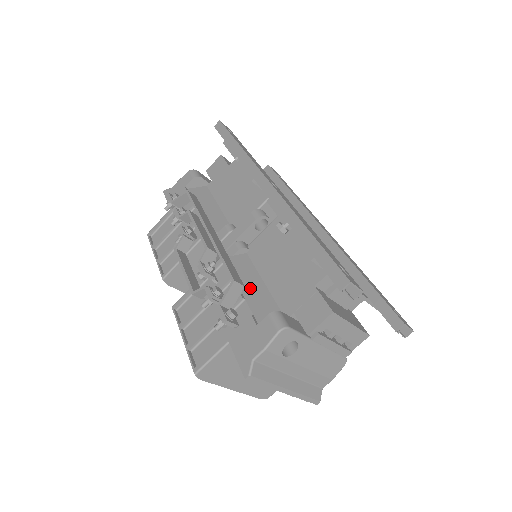
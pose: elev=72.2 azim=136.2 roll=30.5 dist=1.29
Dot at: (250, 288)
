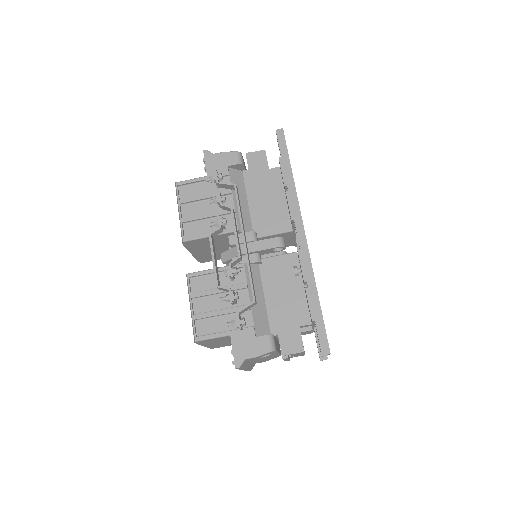
Dot at: (256, 300)
